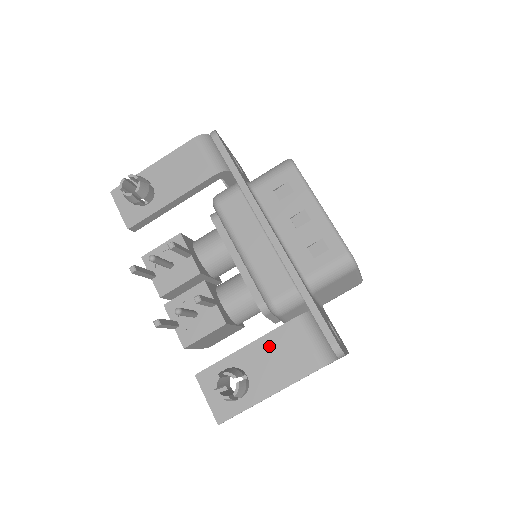
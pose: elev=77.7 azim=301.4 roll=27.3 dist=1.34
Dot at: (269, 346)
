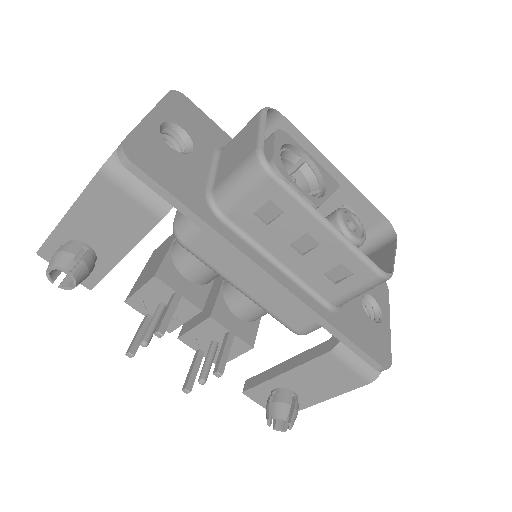
Dot at: (308, 373)
